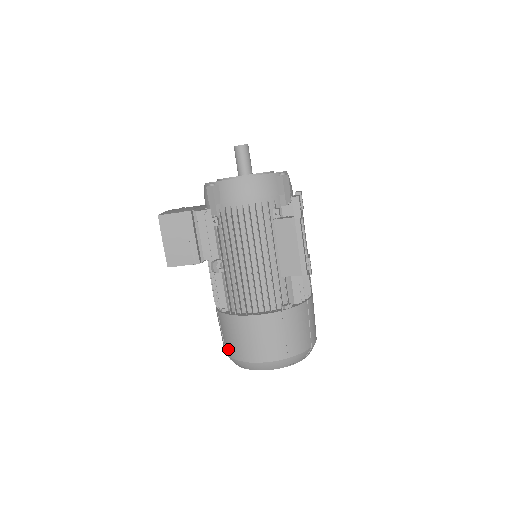
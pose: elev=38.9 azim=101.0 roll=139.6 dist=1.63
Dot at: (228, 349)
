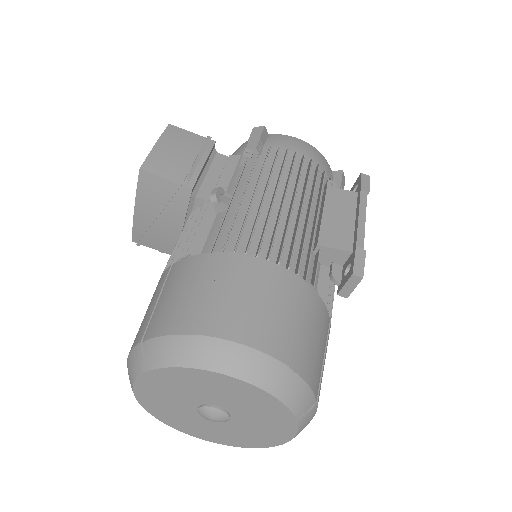
Dot at: (160, 321)
